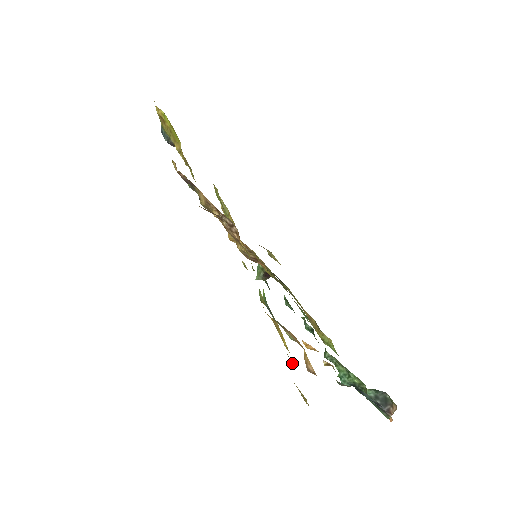
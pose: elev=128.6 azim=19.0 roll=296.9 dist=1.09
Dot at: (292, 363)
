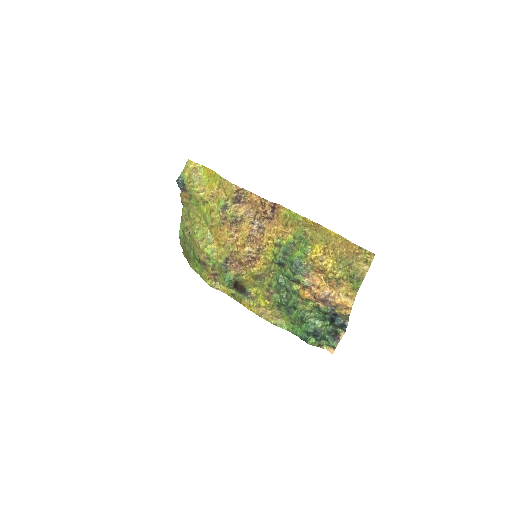
Dot at: (343, 268)
